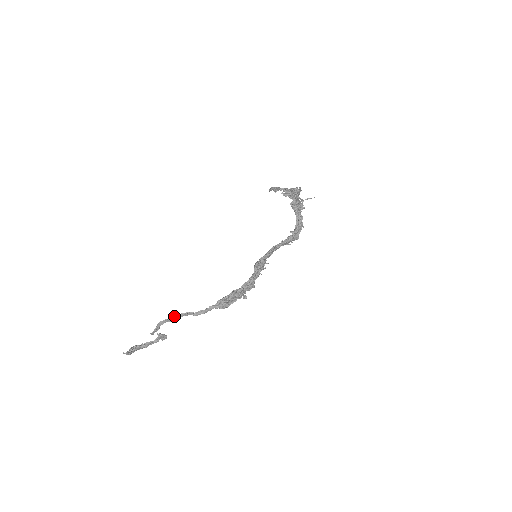
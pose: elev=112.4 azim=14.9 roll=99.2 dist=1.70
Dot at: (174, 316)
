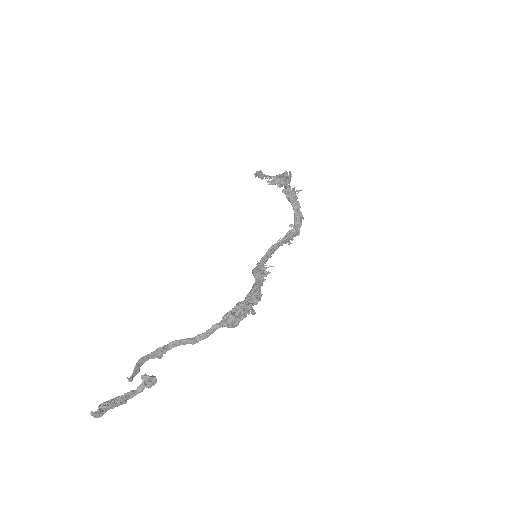
Dot at: (160, 347)
